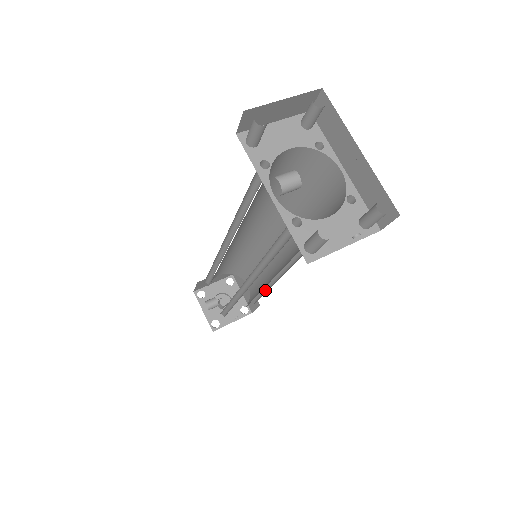
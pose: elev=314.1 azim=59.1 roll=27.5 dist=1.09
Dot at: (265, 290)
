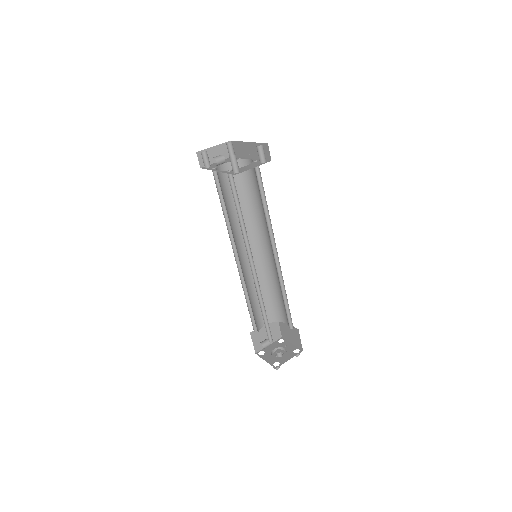
Dot at: (287, 302)
